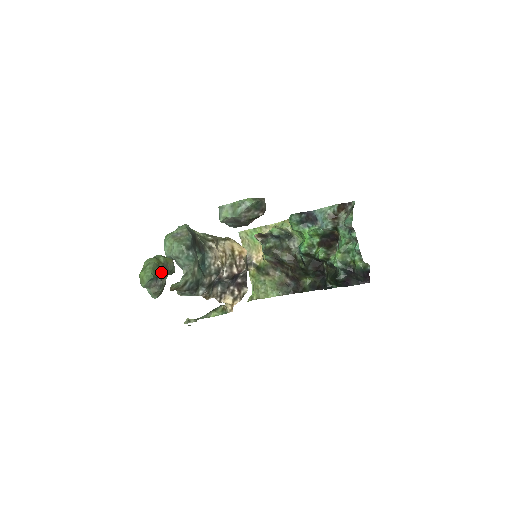
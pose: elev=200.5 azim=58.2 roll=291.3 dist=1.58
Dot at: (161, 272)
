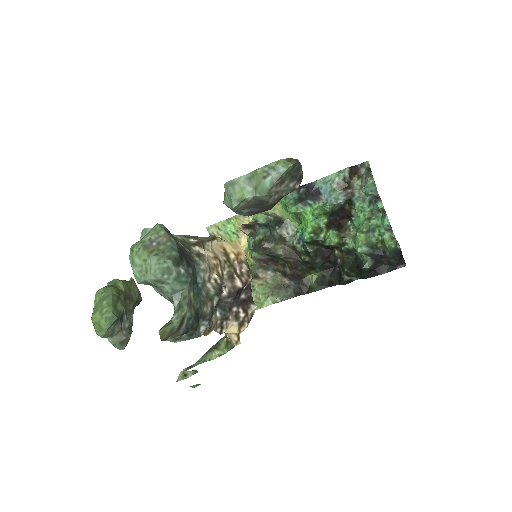
Dot at: (125, 306)
